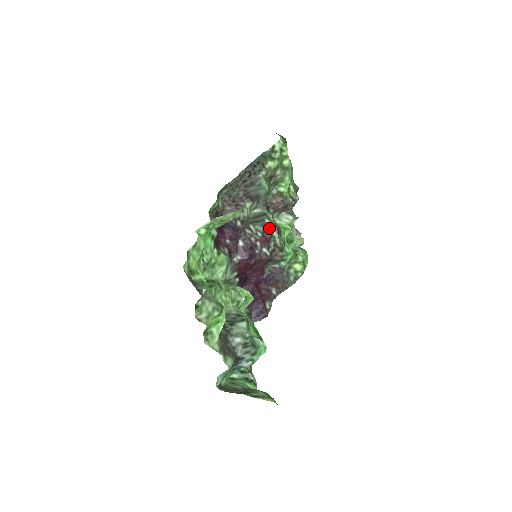
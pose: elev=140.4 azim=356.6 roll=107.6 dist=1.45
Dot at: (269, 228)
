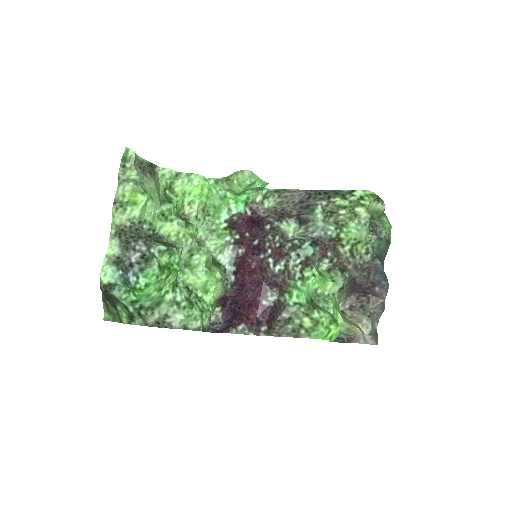
Dot at: (291, 246)
